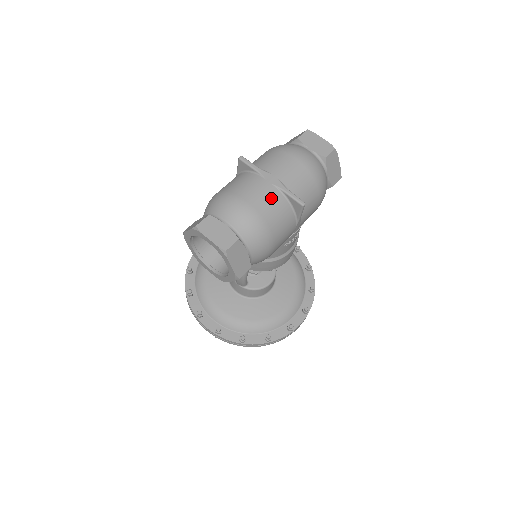
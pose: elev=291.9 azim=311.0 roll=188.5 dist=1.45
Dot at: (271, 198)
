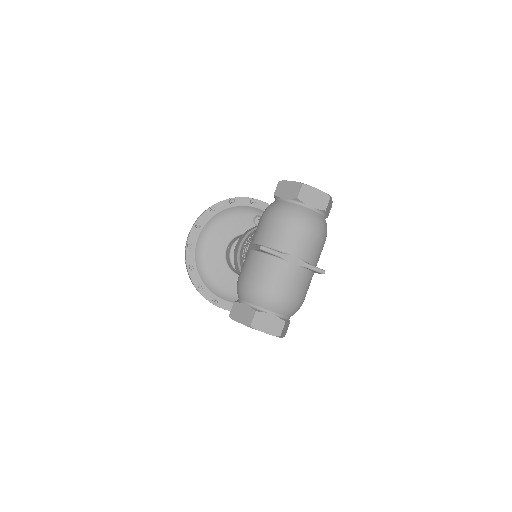
Dot at: (299, 278)
